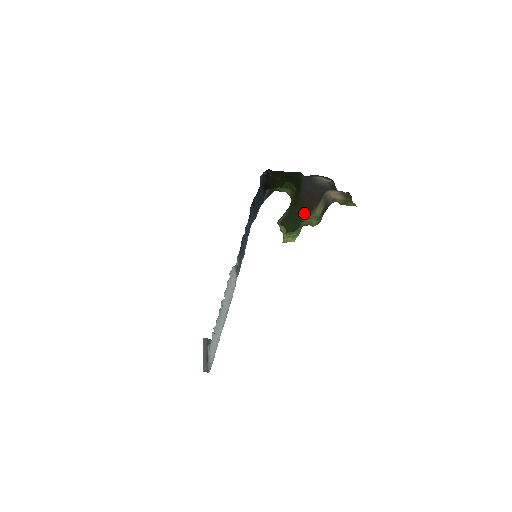
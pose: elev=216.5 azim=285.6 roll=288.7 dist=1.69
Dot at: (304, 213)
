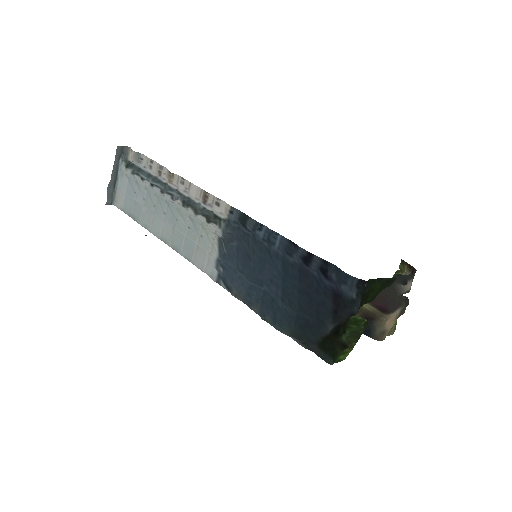
Dot at: occluded
